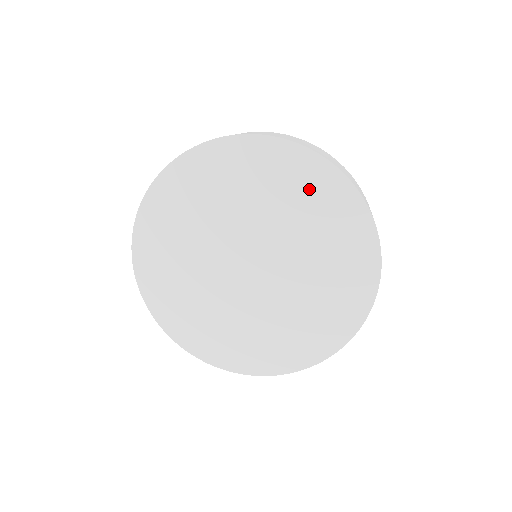
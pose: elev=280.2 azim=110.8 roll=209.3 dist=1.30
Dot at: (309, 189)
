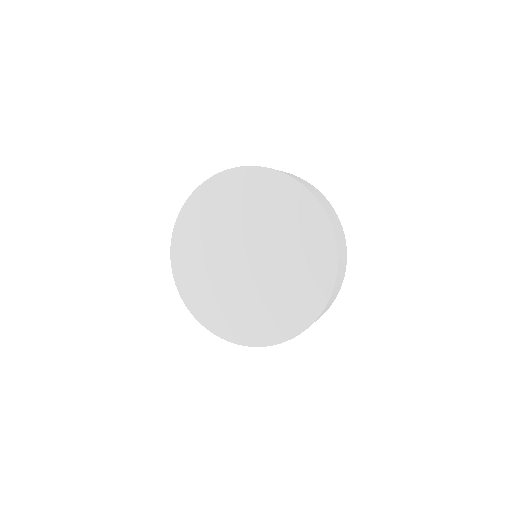
Dot at: (282, 199)
